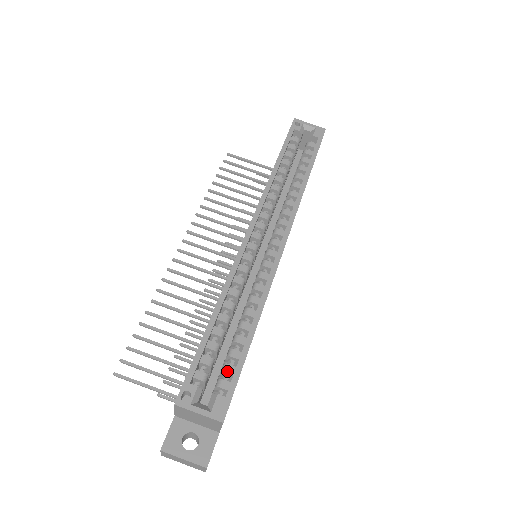
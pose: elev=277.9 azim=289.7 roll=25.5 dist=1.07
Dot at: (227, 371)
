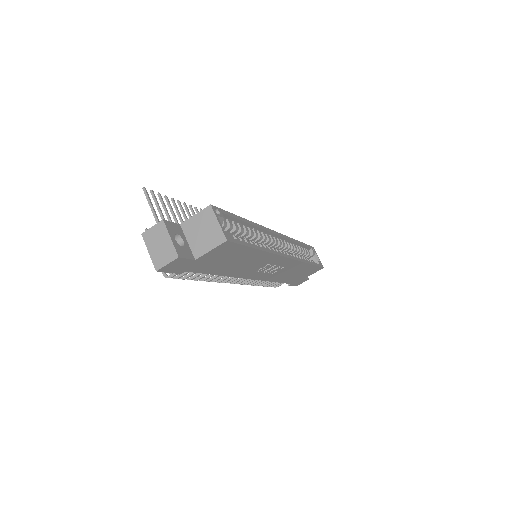
Dot at: (237, 238)
